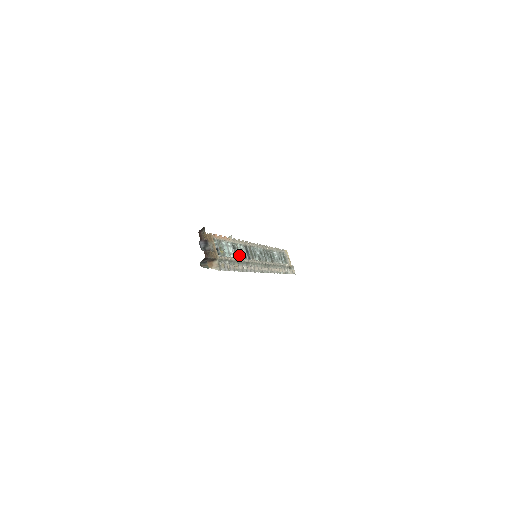
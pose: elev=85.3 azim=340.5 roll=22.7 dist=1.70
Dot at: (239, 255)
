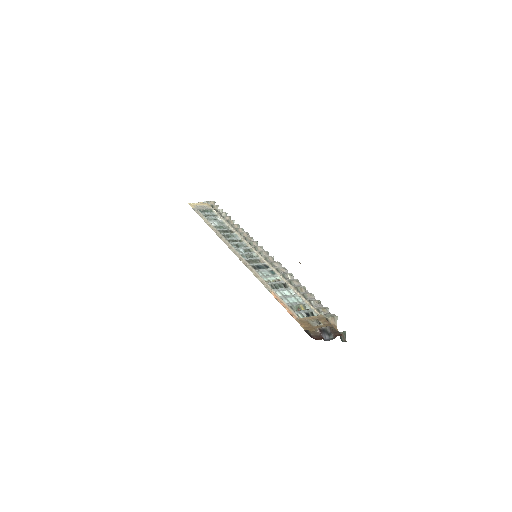
Dot at: (278, 281)
